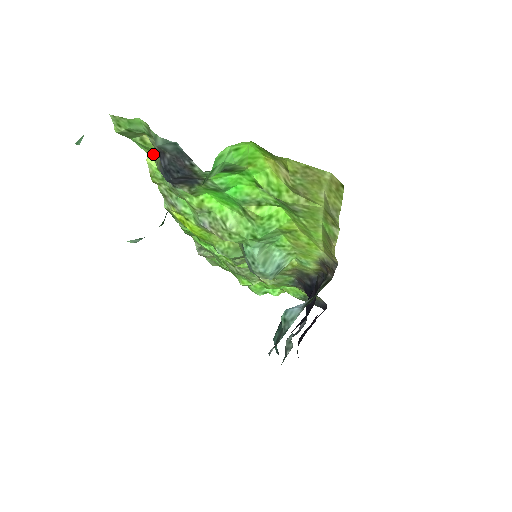
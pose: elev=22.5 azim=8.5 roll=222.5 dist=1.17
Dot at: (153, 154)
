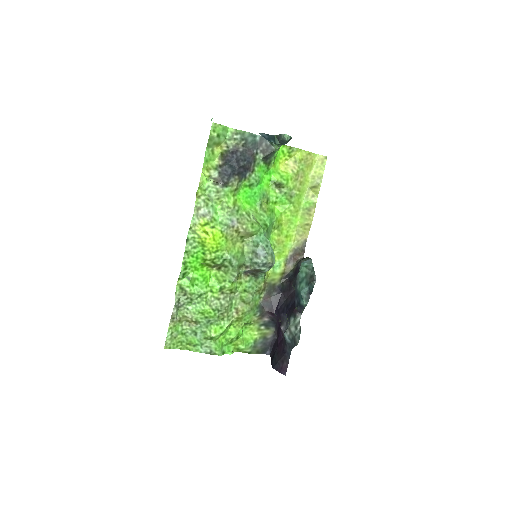
Dot at: (206, 169)
